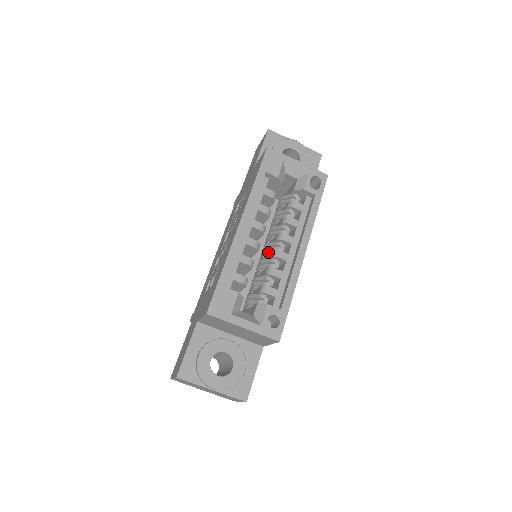
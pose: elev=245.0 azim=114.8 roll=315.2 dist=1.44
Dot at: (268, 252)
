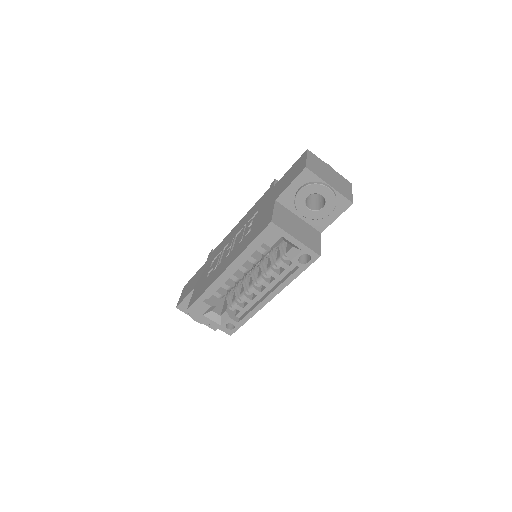
Dot at: occluded
